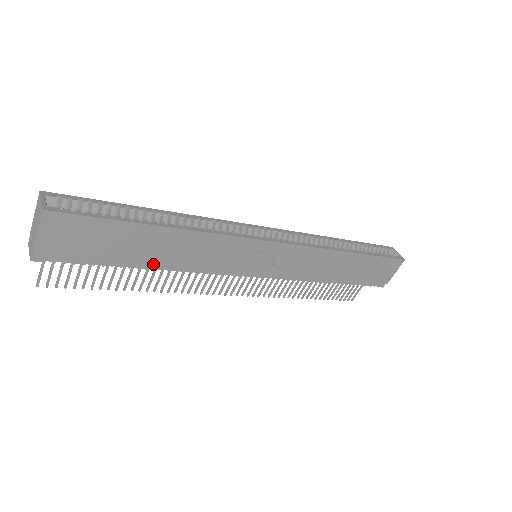
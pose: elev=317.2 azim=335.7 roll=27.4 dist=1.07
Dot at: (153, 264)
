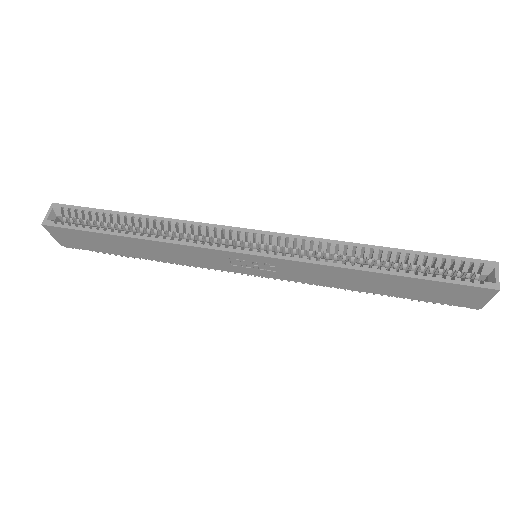
Dot at: (146, 257)
